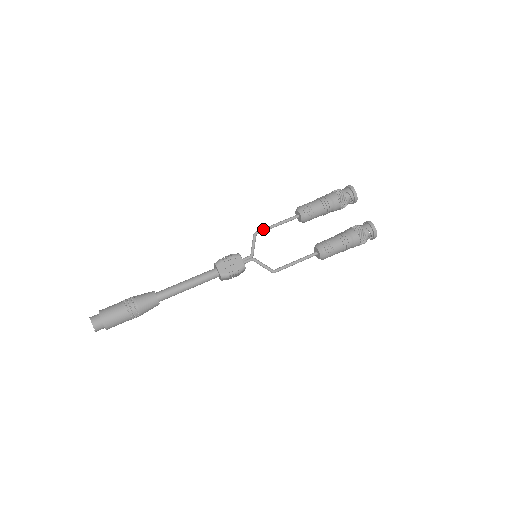
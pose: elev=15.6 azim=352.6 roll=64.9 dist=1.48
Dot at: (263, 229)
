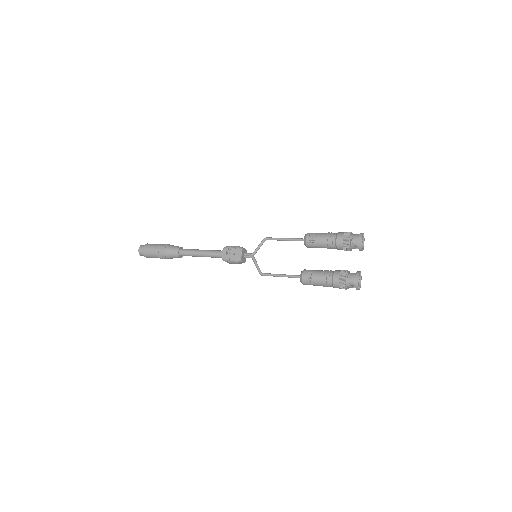
Dot at: (272, 238)
